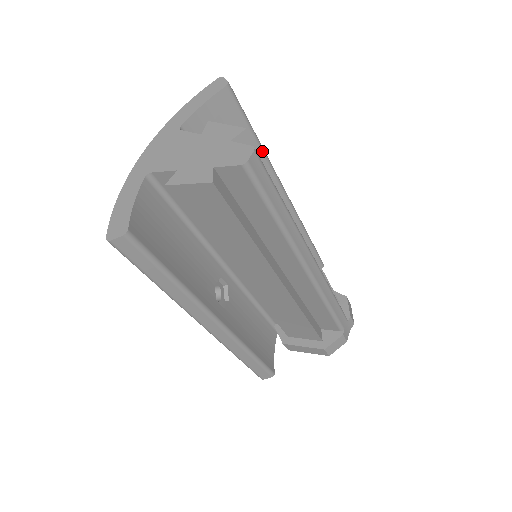
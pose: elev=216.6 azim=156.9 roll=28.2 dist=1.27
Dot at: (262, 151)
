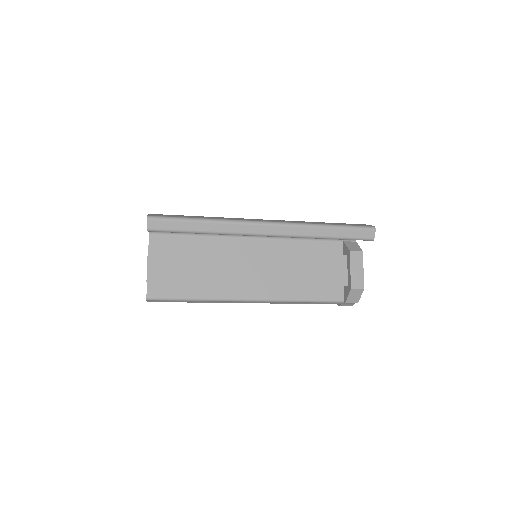
Dot at: occluded
